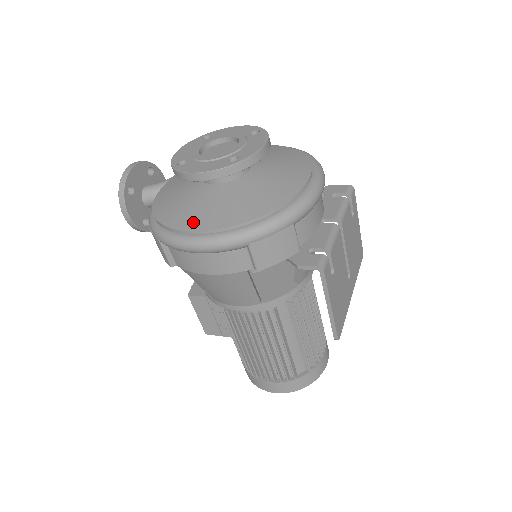
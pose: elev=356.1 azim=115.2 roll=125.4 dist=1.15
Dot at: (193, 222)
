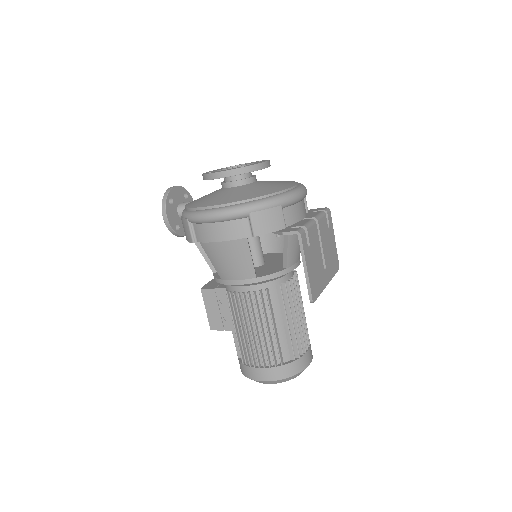
Dot at: (213, 202)
